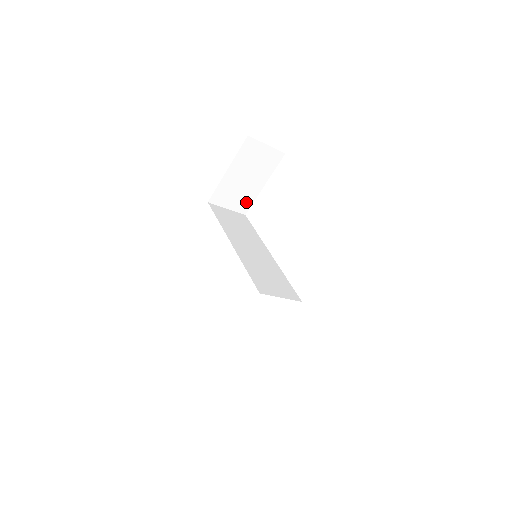
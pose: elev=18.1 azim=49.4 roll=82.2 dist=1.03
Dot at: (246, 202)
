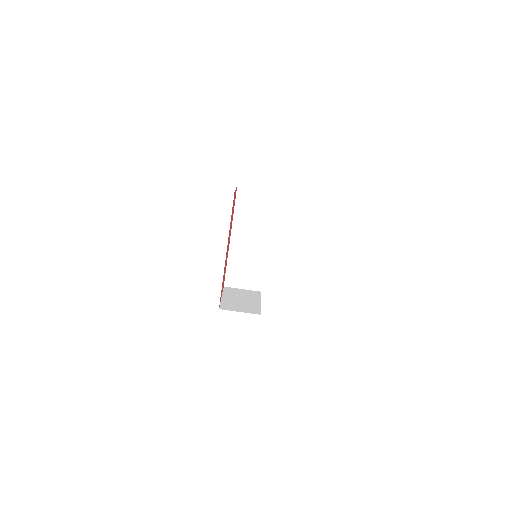
Dot at: (254, 310)
